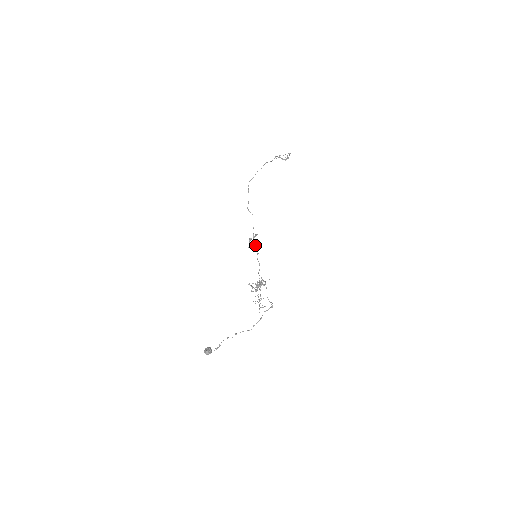
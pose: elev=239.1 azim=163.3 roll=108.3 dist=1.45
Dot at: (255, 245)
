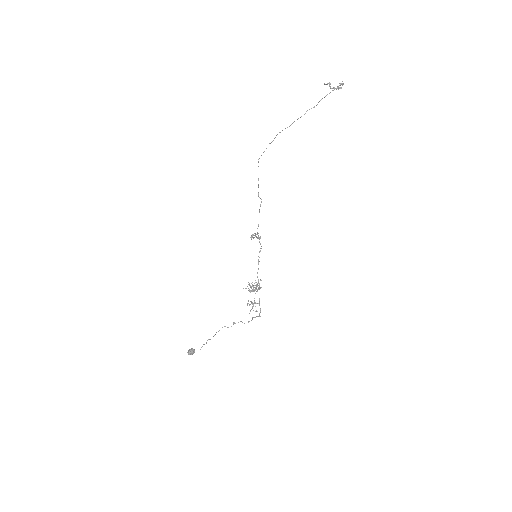
Dot at: (259, 241)
